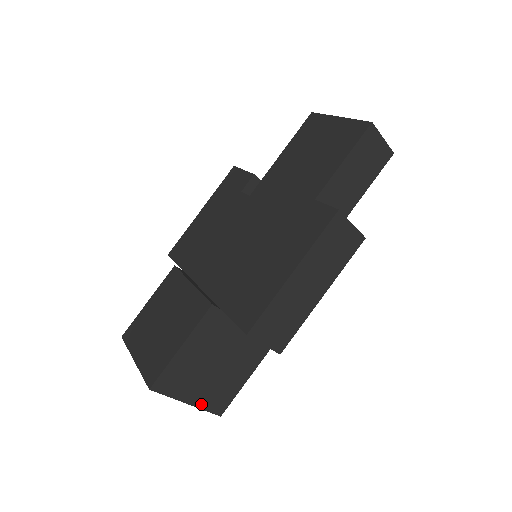
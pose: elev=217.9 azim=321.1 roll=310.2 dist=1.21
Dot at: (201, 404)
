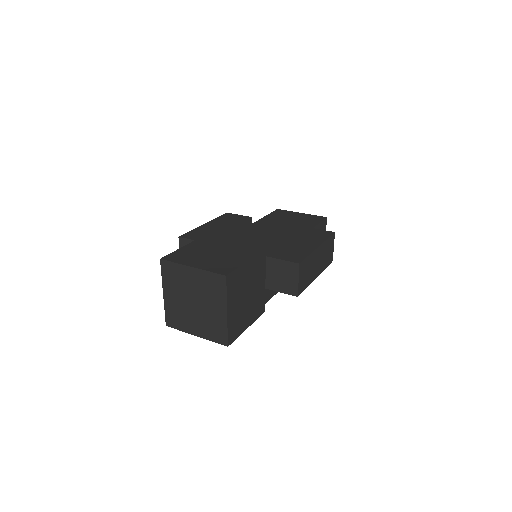
Dot at: (229, 322)
